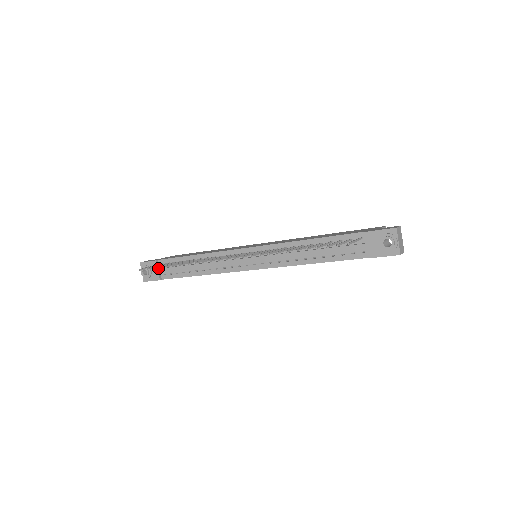
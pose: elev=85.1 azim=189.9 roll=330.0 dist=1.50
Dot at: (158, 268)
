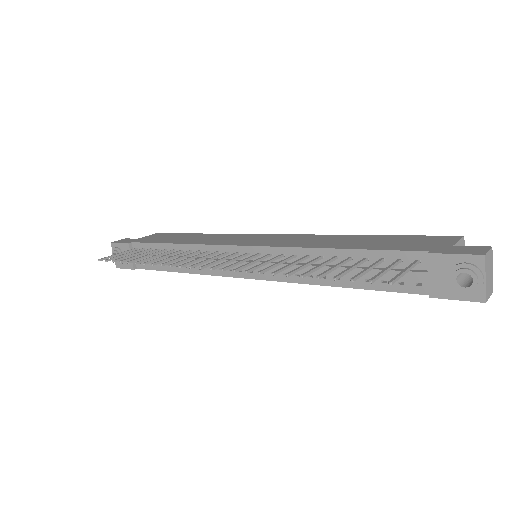
Dot at: occluded
